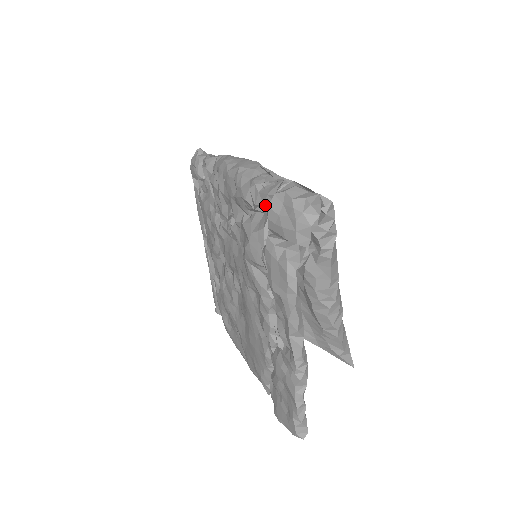
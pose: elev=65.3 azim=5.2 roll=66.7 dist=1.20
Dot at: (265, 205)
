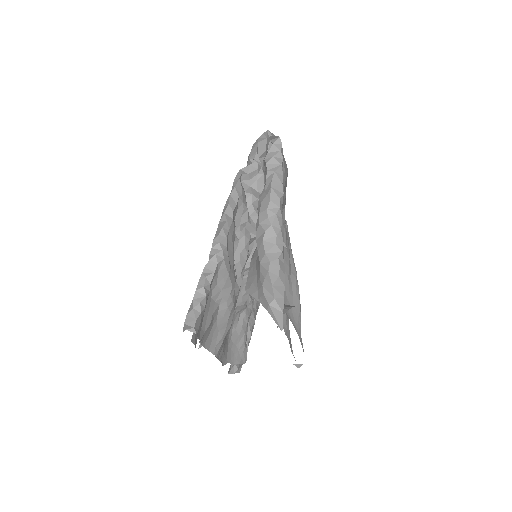
Dot at: occluded
